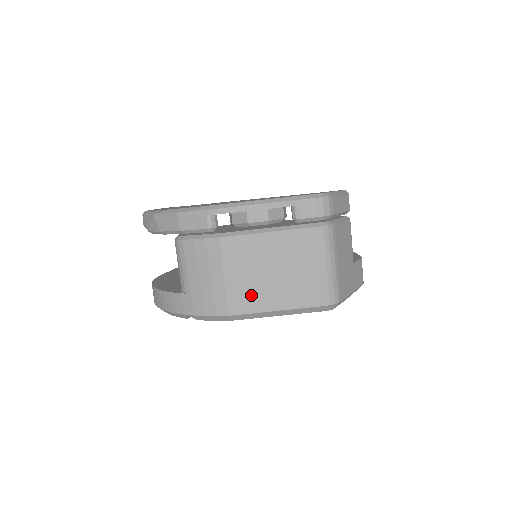
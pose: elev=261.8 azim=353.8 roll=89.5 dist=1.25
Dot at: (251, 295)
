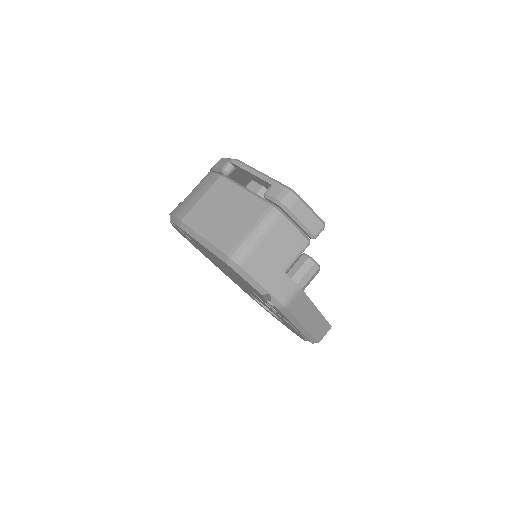
Dot at: (201, 218)
